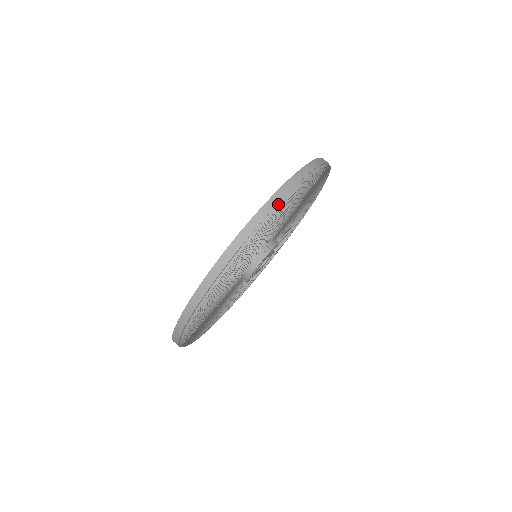
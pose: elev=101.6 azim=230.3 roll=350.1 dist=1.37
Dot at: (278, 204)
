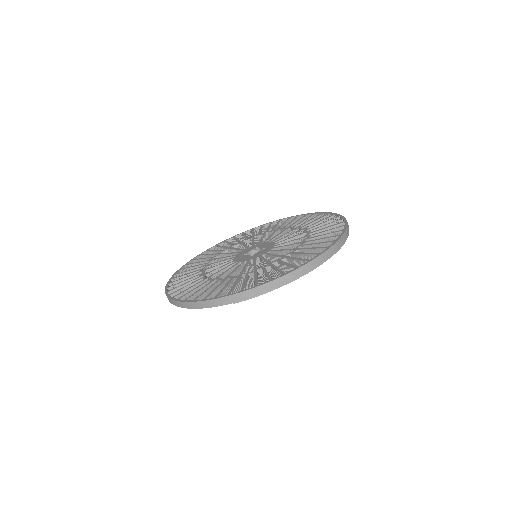
Dot at: (274, 288)
